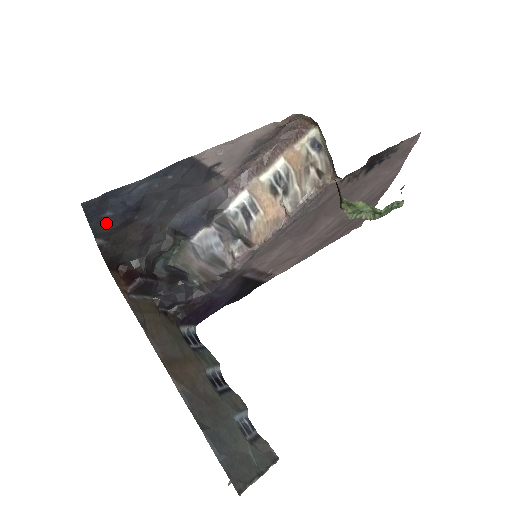
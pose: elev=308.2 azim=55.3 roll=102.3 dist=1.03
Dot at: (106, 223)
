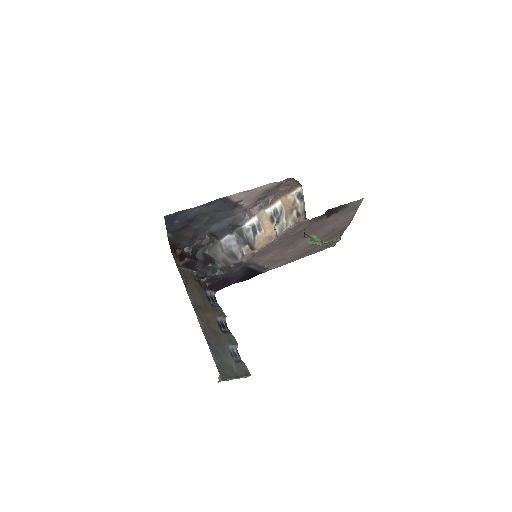
Dot at: (174, 226)
